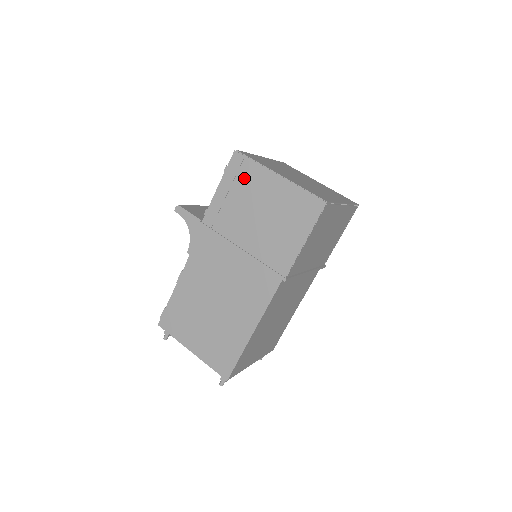
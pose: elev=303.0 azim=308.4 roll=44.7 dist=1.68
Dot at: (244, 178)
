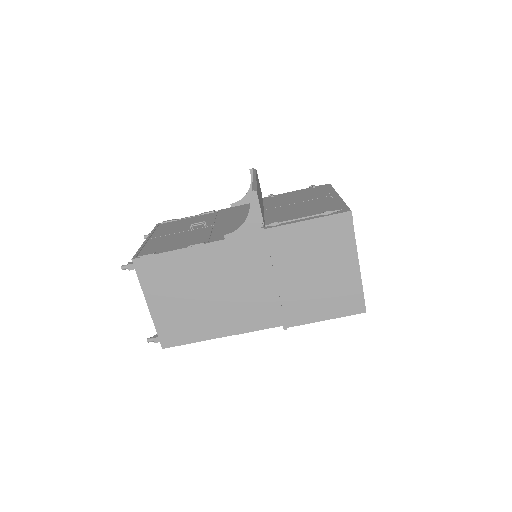
Dot at: (334, 238)
